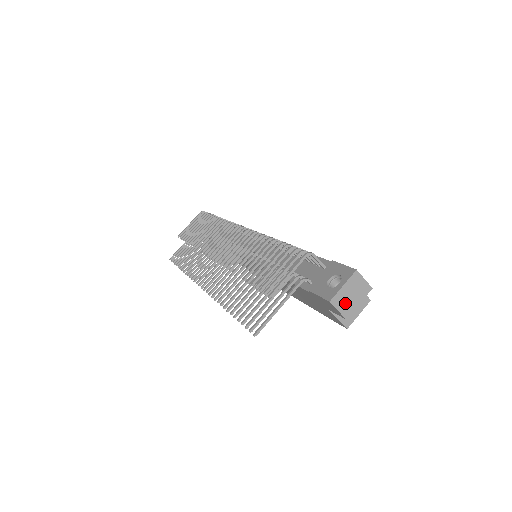
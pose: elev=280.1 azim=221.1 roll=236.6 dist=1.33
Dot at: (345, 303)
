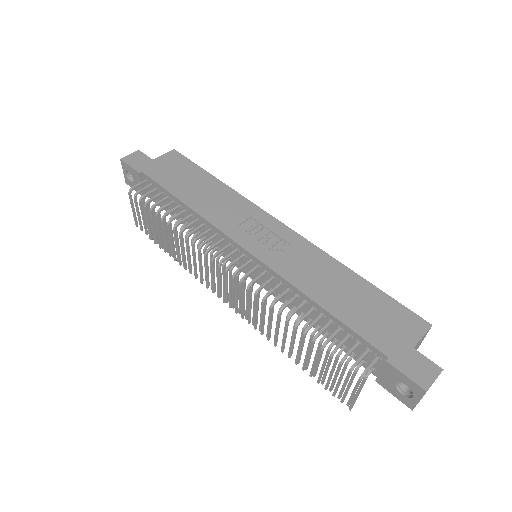
Dot at: occluded
